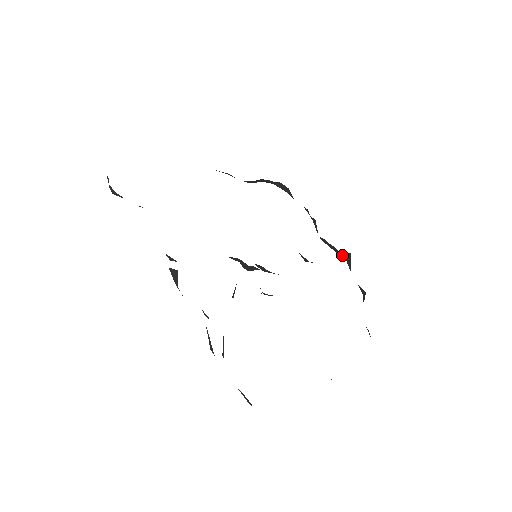
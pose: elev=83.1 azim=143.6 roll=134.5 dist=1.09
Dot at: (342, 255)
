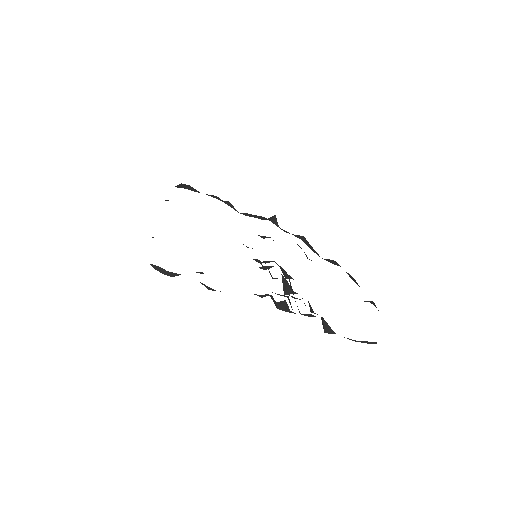
Dot at: (268, 219)
